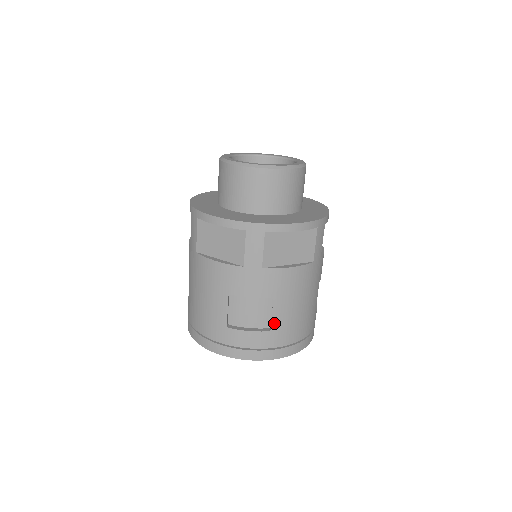
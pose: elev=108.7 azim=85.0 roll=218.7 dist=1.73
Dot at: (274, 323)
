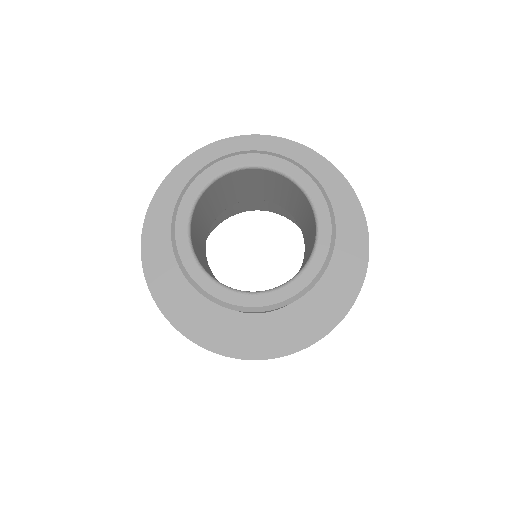
Dot at: occluded
